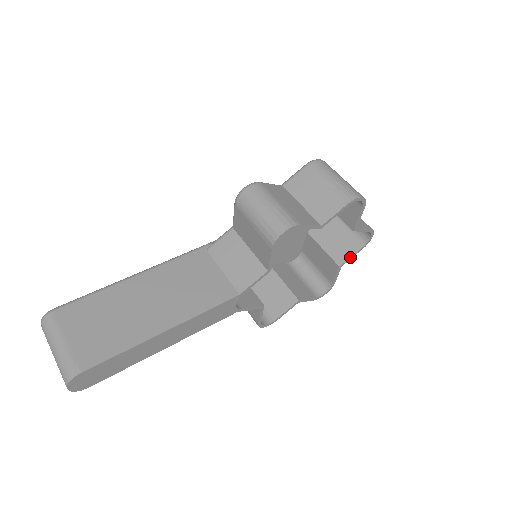
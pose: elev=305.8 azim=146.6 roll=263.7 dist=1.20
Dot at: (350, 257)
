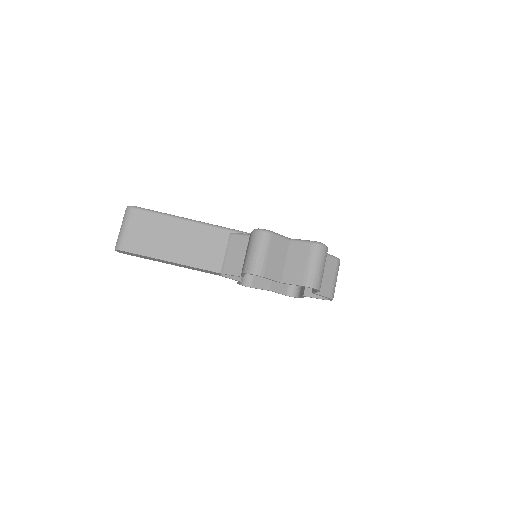
Dot at: (313, 297)
